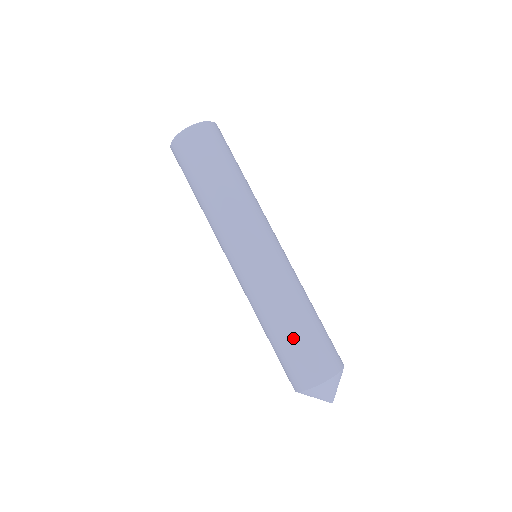
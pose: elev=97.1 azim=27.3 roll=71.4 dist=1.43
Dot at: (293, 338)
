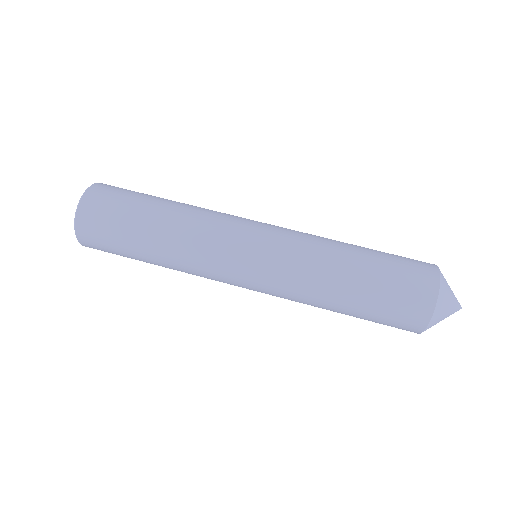
Dot at: (367, 291)
